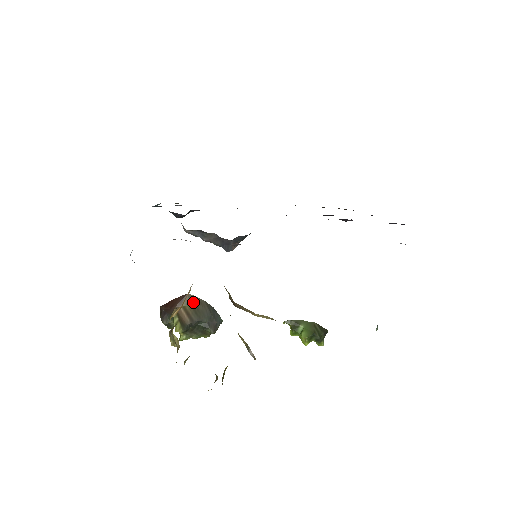
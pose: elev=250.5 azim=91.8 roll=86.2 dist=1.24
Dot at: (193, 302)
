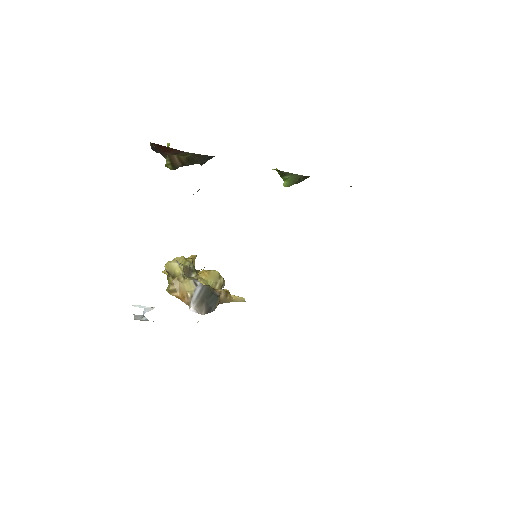
Dot at: (189, 156)
